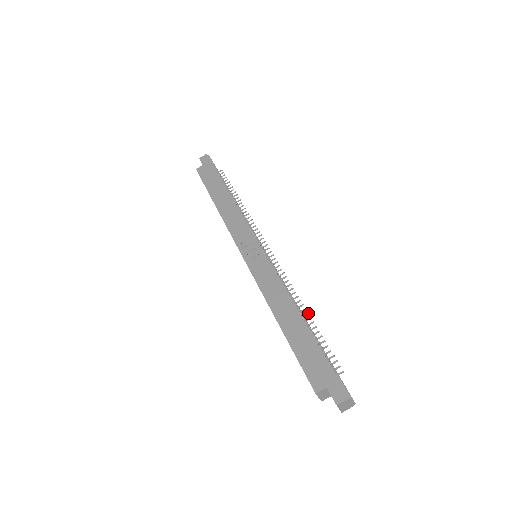
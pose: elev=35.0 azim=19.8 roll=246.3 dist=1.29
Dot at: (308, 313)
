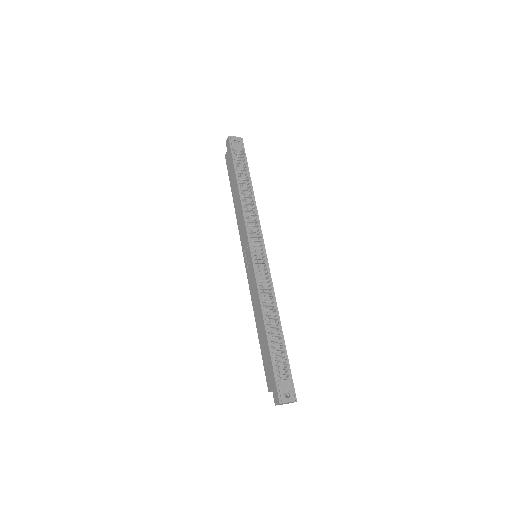
Dot at: (277, 320)
